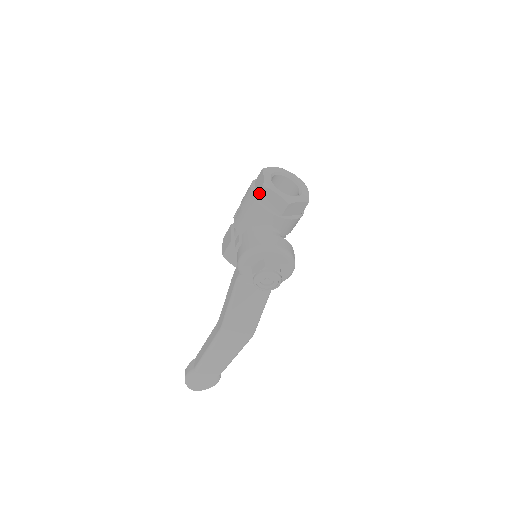
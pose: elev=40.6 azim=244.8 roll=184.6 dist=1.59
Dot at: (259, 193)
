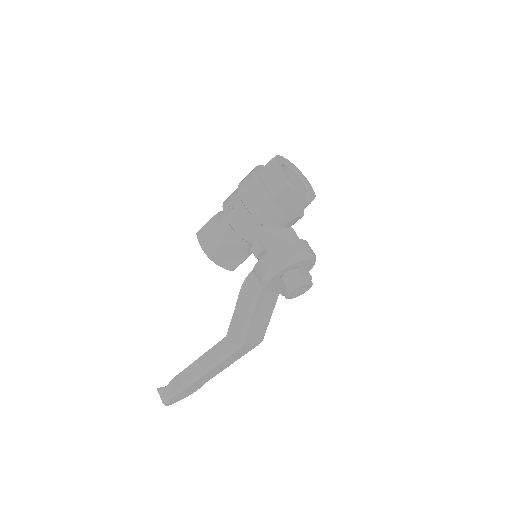
Dot at: (279, 192)
